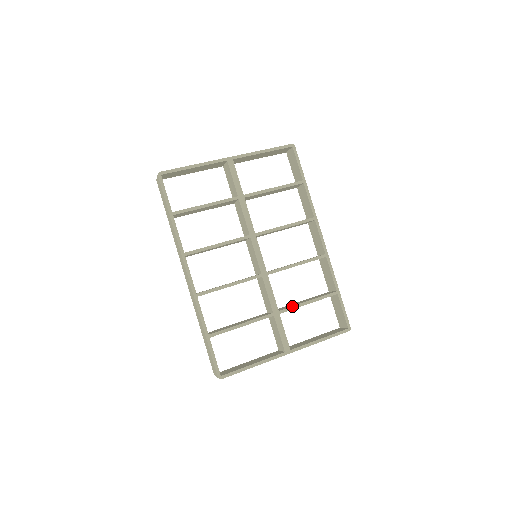
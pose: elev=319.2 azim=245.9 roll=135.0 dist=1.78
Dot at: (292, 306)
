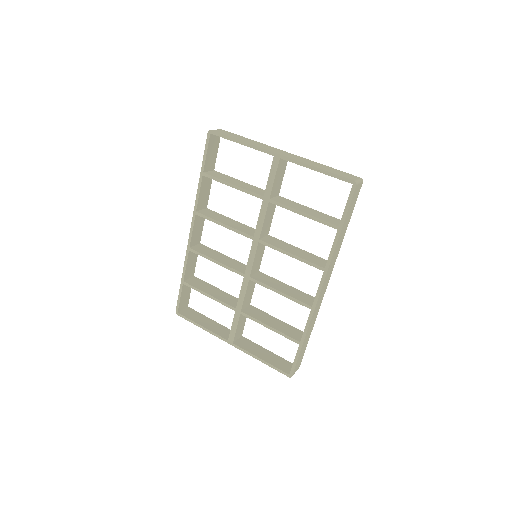
Dot at: (254, 318)
